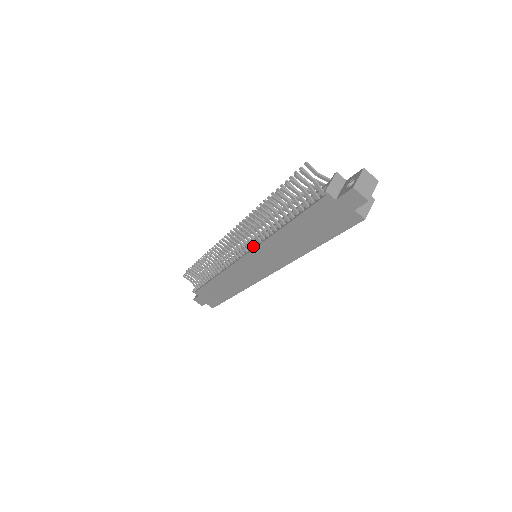
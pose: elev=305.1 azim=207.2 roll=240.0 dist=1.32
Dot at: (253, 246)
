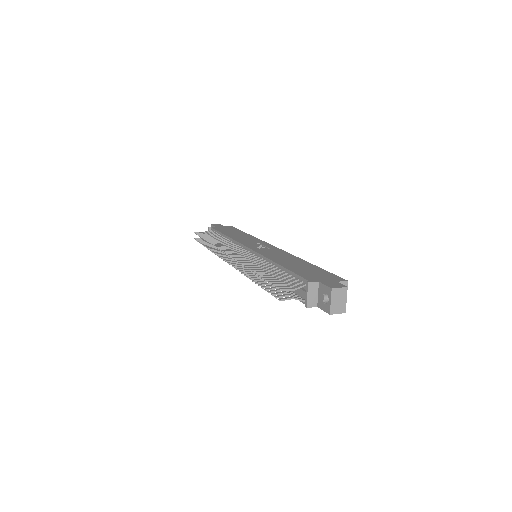
Dot at: occluded
